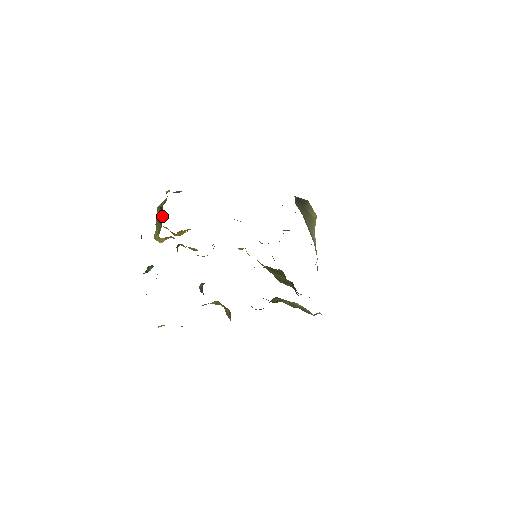
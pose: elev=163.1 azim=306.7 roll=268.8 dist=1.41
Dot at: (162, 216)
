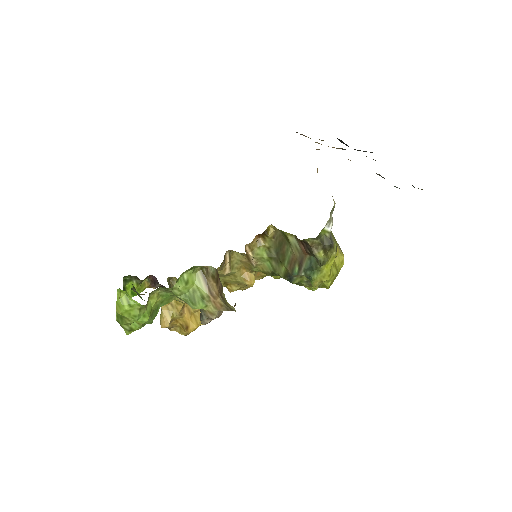
Dot at: occluded
